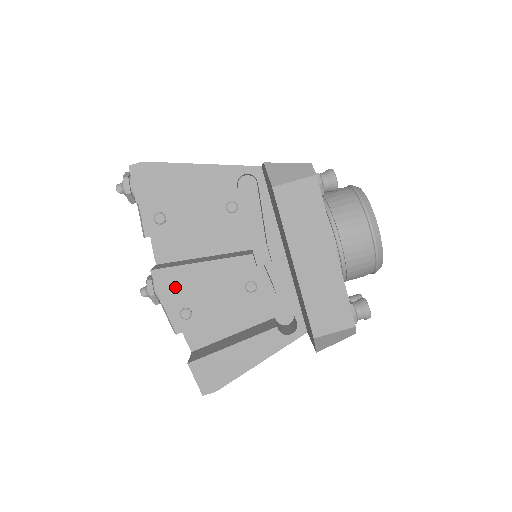
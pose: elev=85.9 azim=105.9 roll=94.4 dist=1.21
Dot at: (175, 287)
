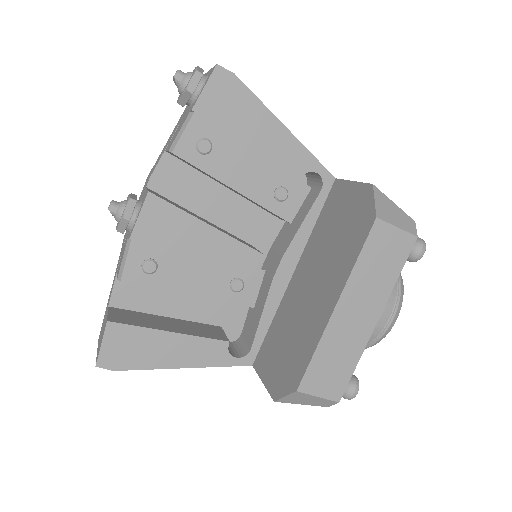
Dot at: (161, 230)
